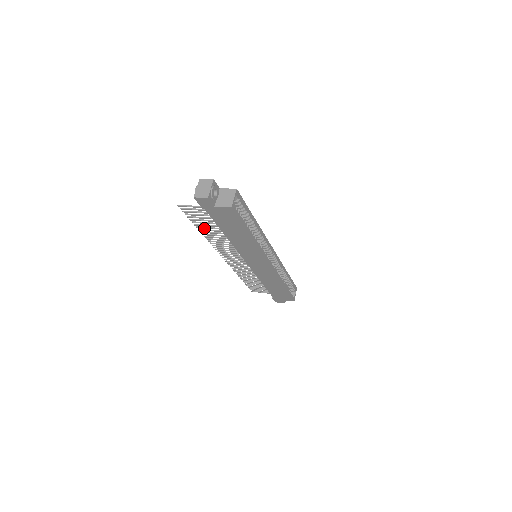
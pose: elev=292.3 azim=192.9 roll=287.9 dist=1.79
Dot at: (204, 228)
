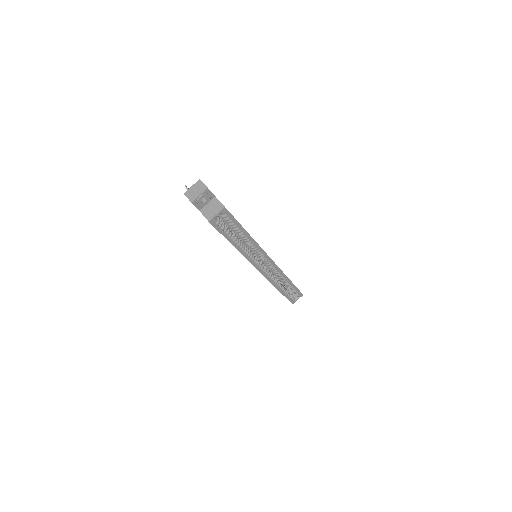
Dot at: occluded
